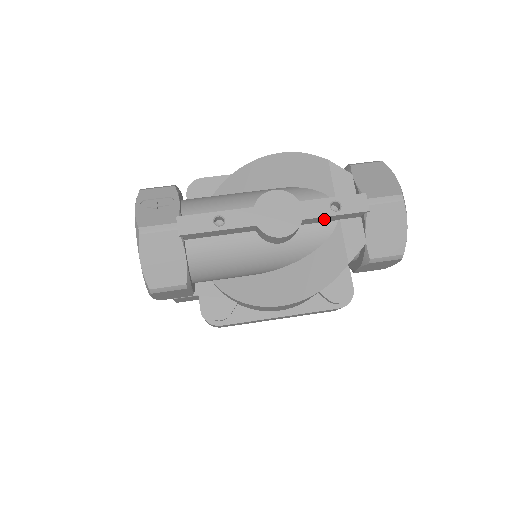
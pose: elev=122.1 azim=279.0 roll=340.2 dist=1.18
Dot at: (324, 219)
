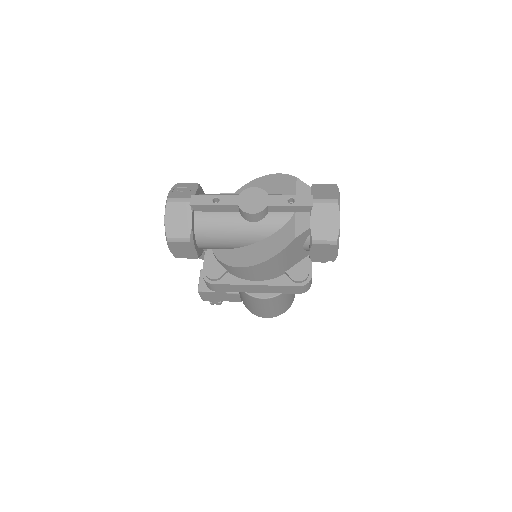
Dot at: (283, 209)
